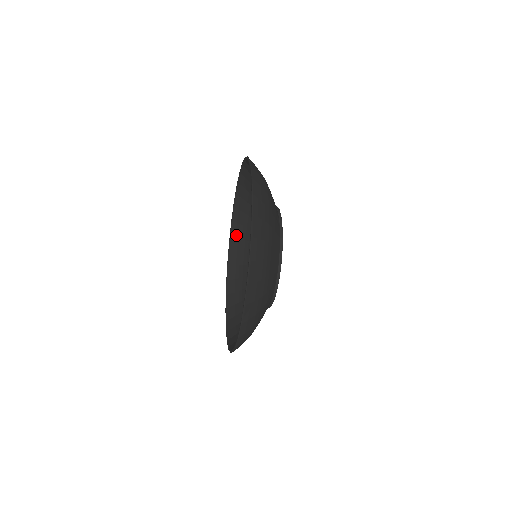
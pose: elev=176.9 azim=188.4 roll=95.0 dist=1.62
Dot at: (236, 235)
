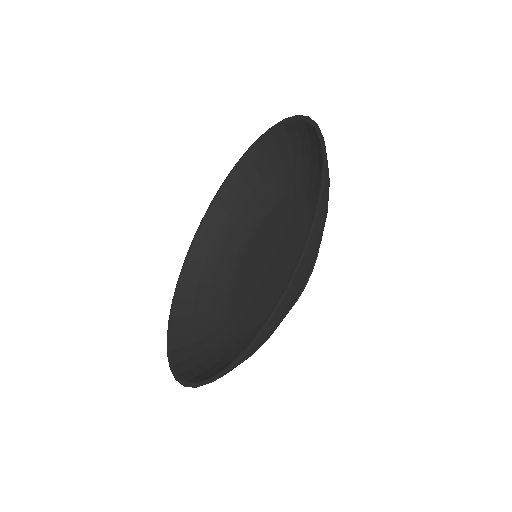
Dot at: (221, 206)
